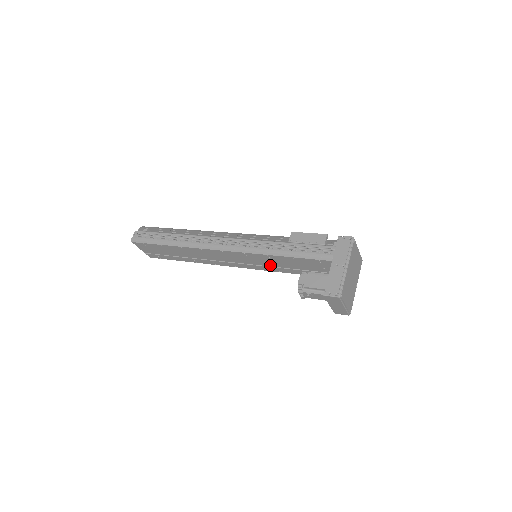
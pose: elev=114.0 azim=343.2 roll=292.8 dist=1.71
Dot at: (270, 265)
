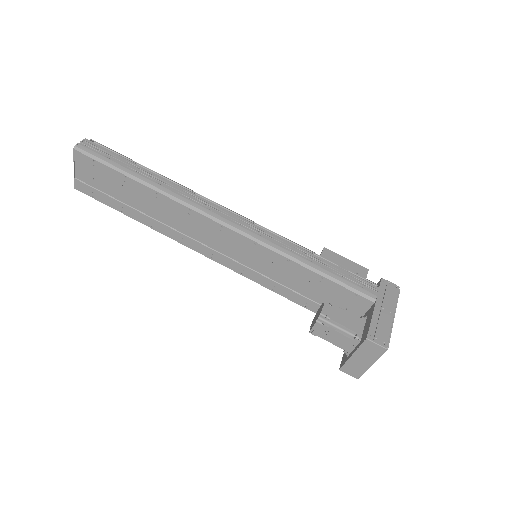
Dot at: (270, 275)
